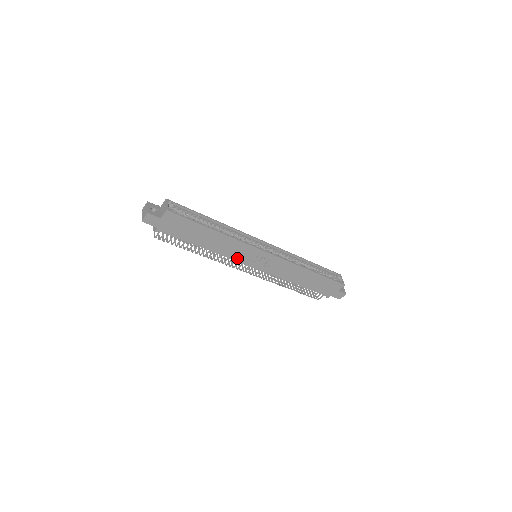
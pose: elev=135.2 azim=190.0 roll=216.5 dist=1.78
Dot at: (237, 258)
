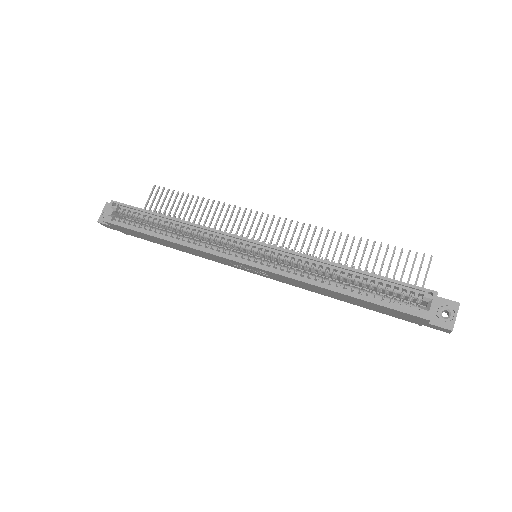
Dot at: (222, 262)
